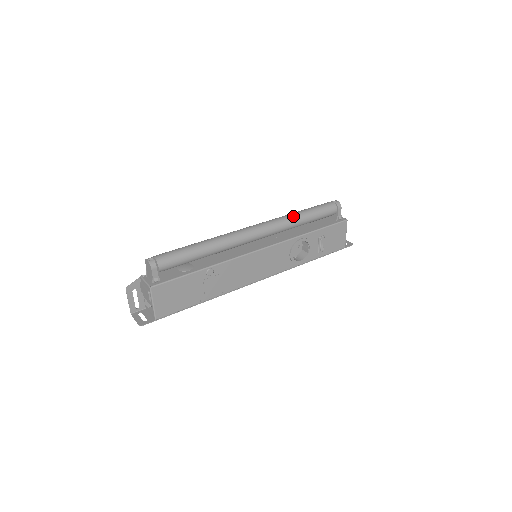
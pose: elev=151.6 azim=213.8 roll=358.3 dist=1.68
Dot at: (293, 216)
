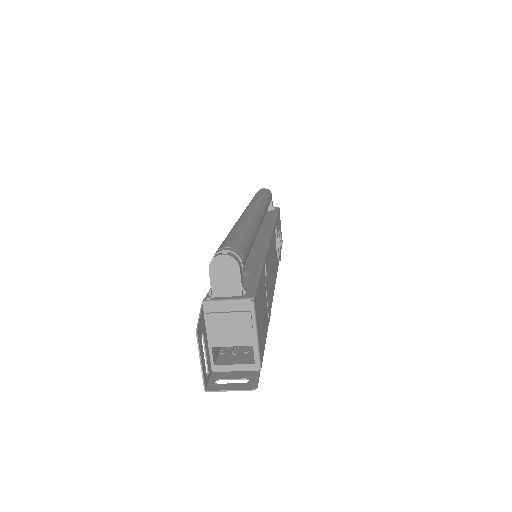
Dot at: (261, 199)
